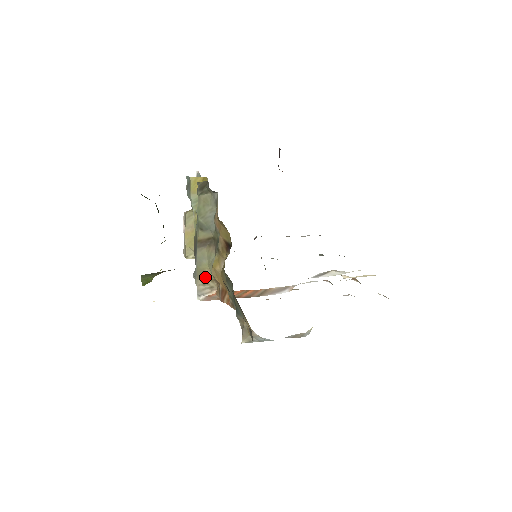
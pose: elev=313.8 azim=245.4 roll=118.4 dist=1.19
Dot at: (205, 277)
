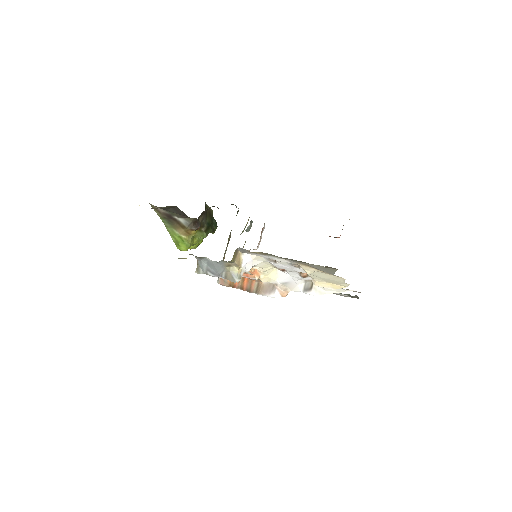
Dot at: occluded
